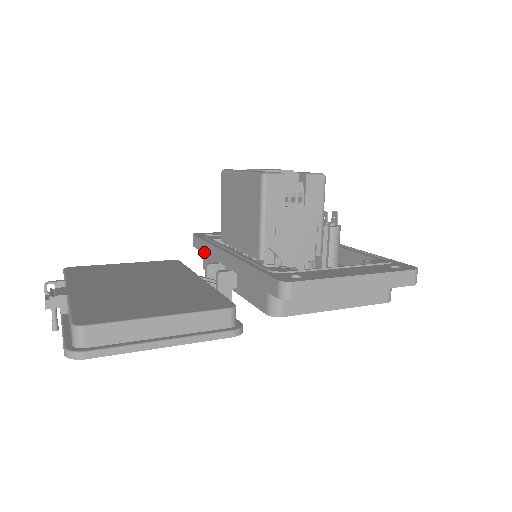
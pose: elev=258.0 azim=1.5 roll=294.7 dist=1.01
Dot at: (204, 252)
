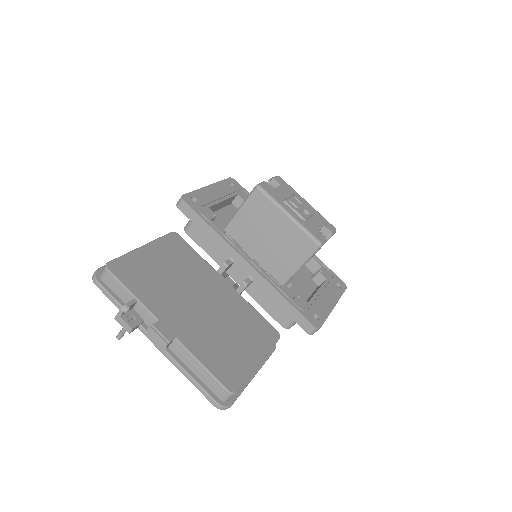
Dot at: (204, 232)
